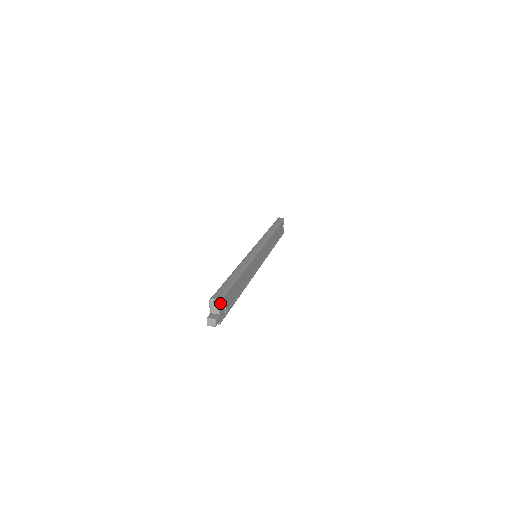
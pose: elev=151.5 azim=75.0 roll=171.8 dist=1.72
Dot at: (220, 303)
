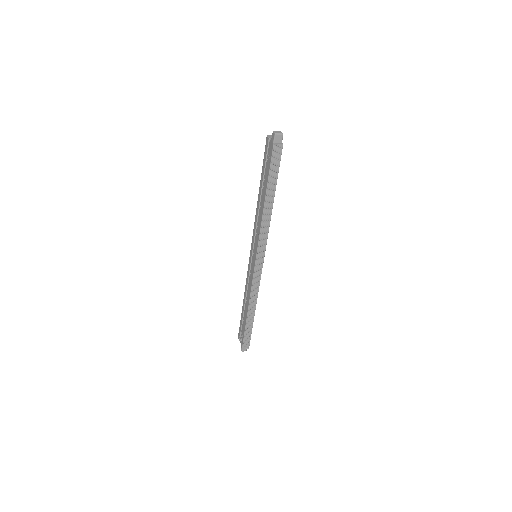
Dot at: occluded
